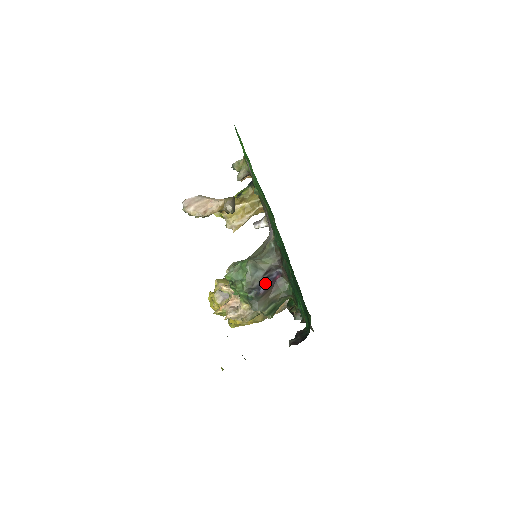
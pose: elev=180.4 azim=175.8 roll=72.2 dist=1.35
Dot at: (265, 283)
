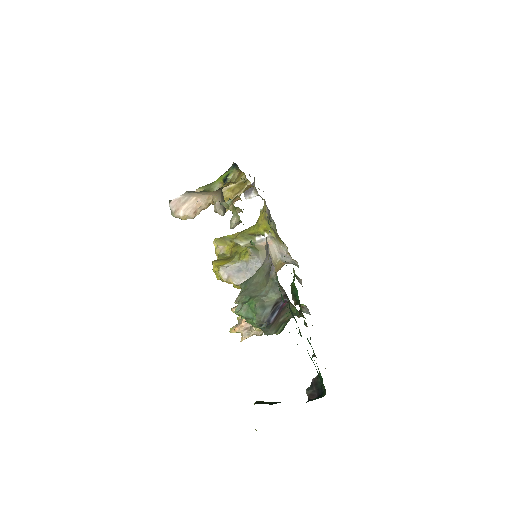
Dot at: (274, 314)
